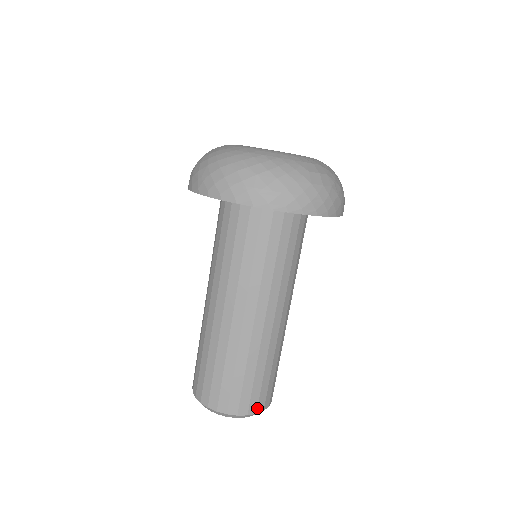
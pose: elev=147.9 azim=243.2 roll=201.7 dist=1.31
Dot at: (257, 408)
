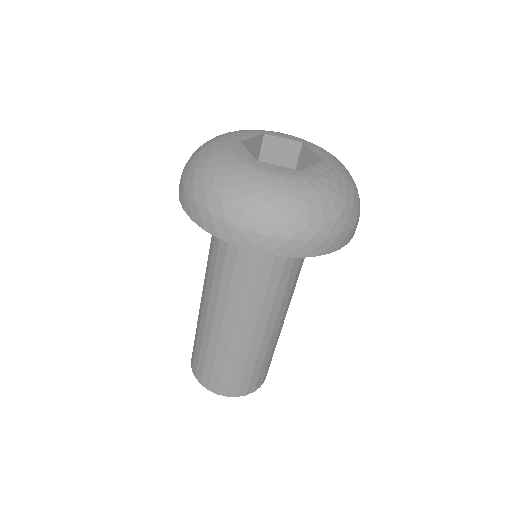
Dot at: (247, 391)
